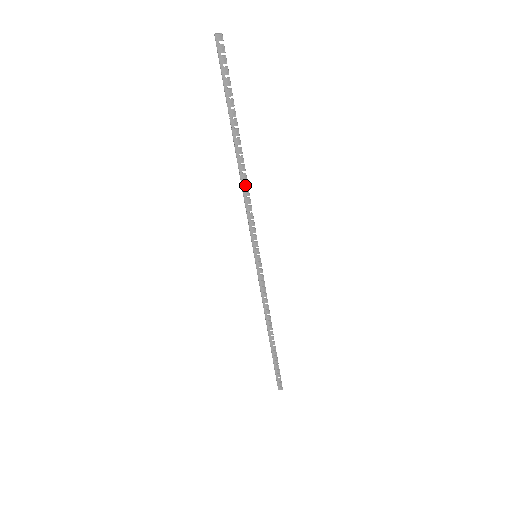
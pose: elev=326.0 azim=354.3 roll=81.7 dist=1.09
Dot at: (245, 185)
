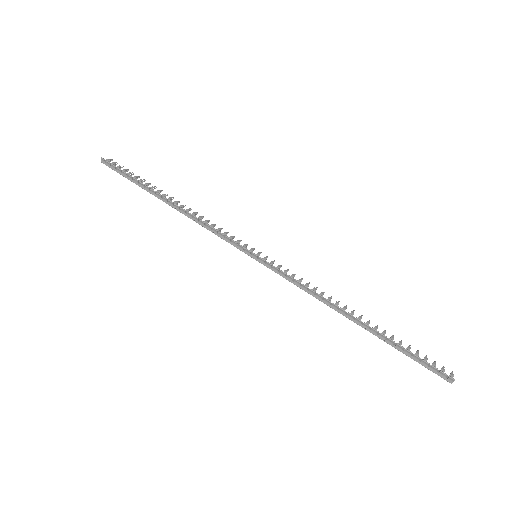
Dot at: (189, 215)
